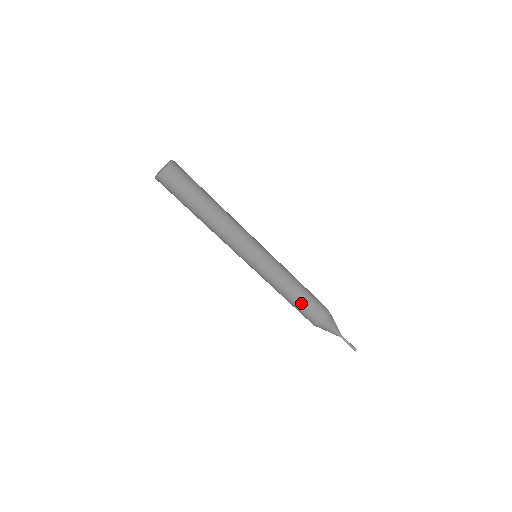
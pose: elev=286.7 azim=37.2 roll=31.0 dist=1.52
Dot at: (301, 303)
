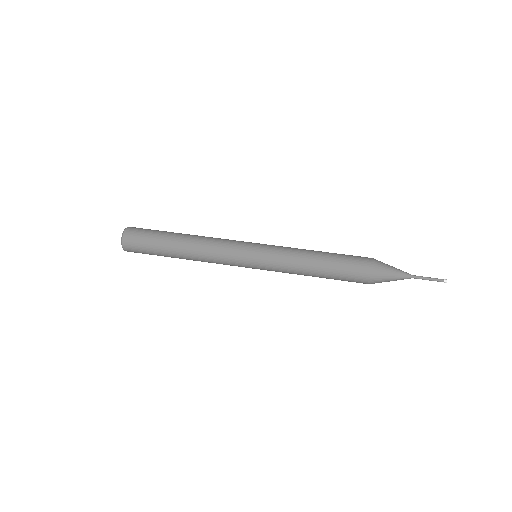
Dot at: (332, 264)
